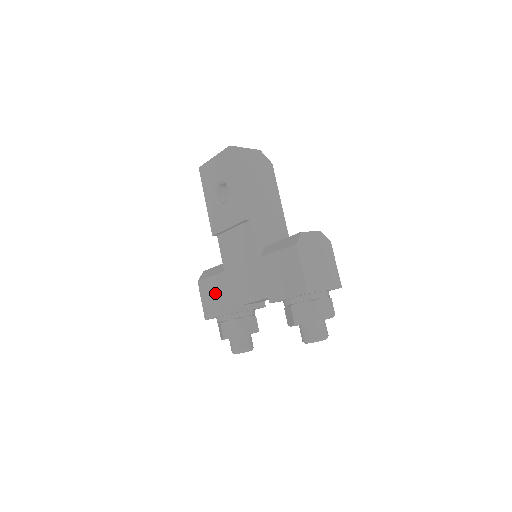
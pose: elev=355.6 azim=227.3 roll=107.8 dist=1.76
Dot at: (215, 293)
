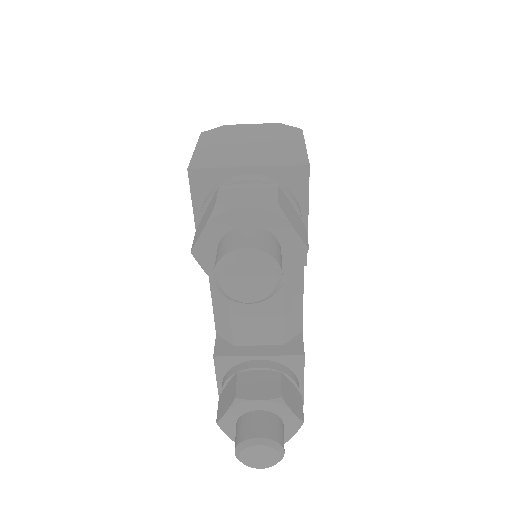
Dot at: occluded
